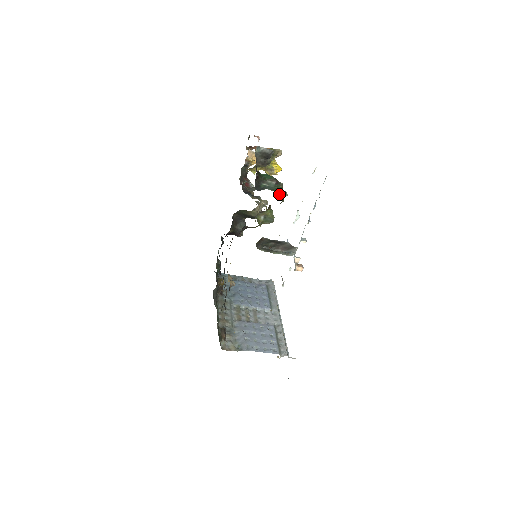
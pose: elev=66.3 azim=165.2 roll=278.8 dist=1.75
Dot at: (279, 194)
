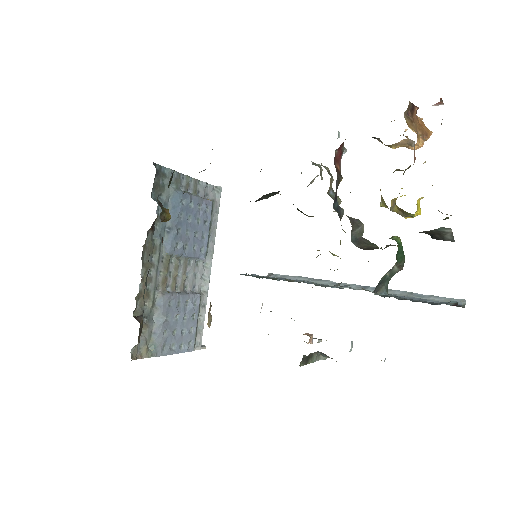
Dot at: occluded
